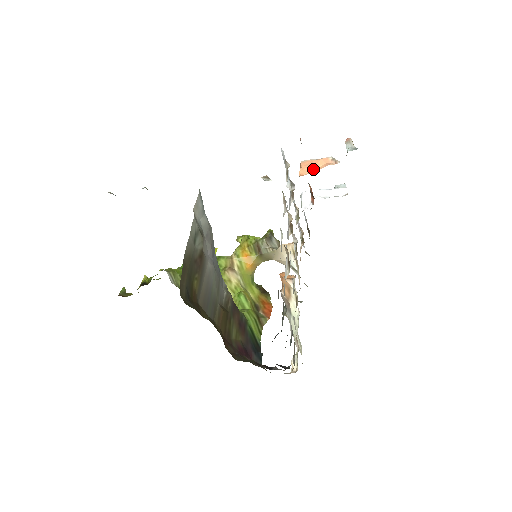
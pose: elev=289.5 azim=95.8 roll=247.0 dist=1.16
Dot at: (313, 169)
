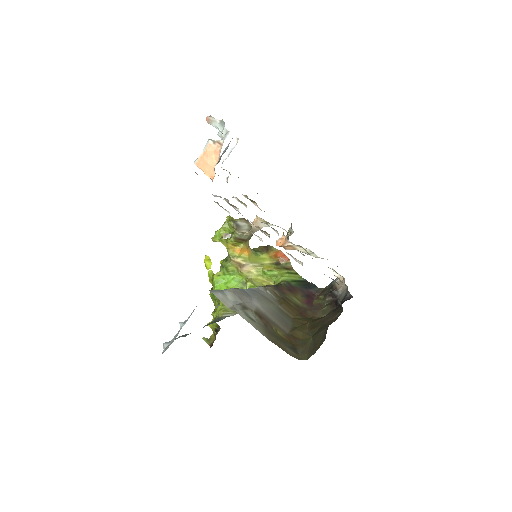
Dot at: (213, 165)
